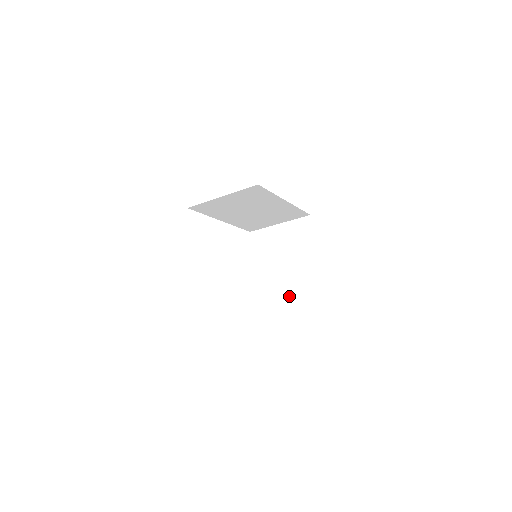
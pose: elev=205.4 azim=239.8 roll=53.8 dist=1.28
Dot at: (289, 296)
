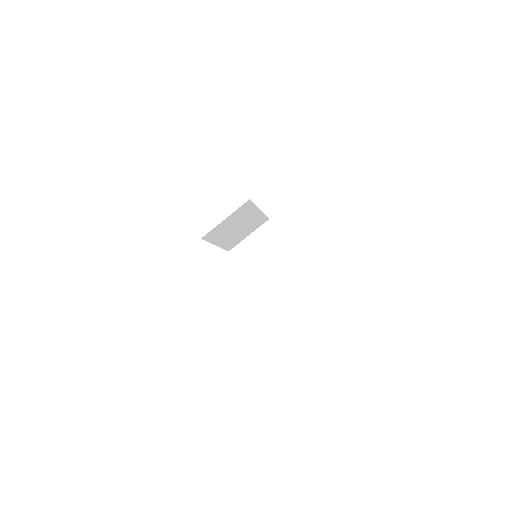
Dot at: (282, 280)
